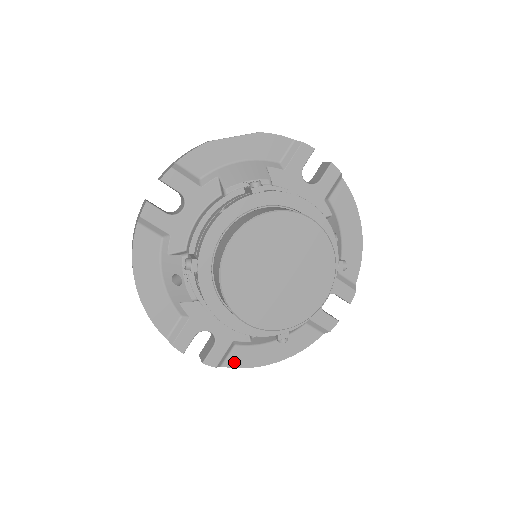
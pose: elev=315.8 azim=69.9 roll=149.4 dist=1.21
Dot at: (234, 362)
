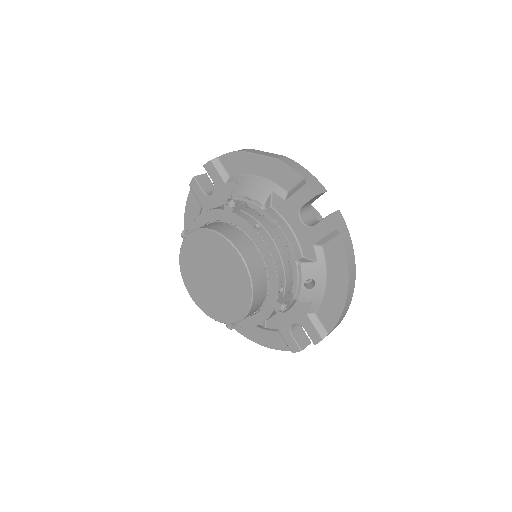
Dot at: occluded
